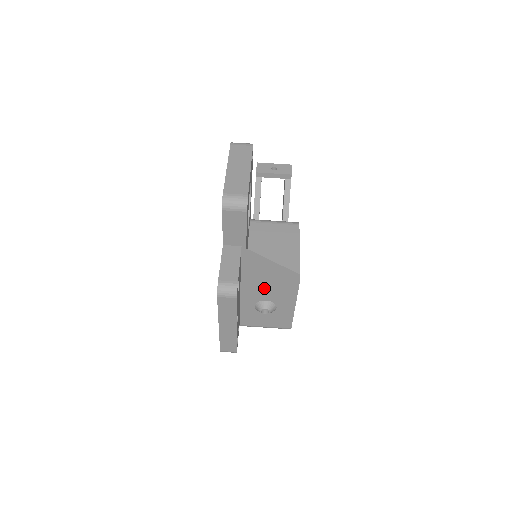
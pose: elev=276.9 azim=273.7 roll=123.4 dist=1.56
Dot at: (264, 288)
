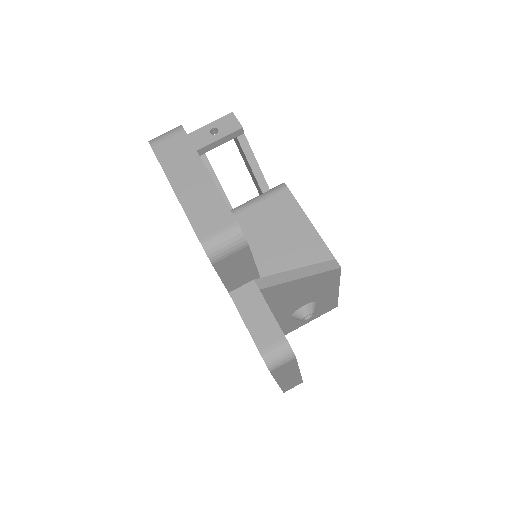
Dot at: (298, 298)
